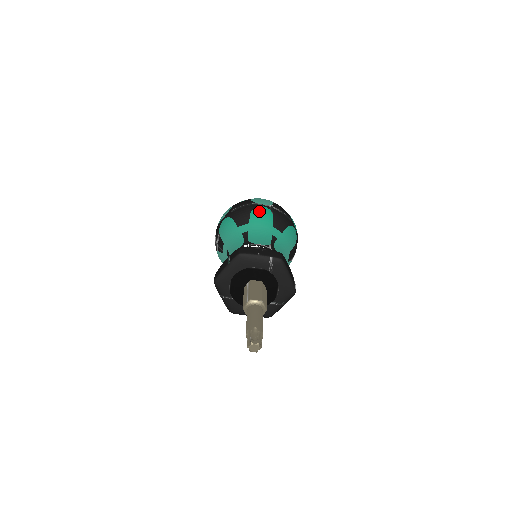
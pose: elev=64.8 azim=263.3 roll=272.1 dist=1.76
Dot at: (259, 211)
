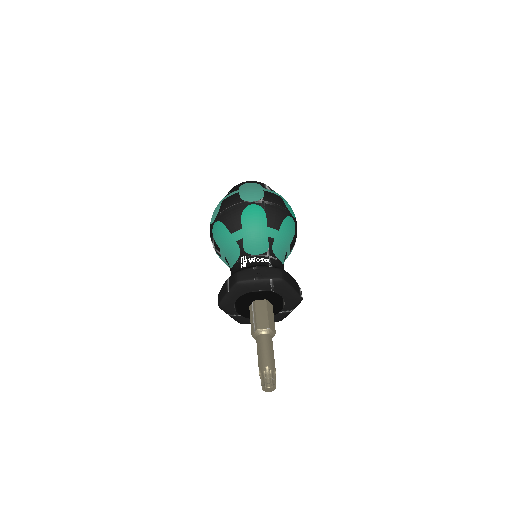
Dot at: (250, 212)
